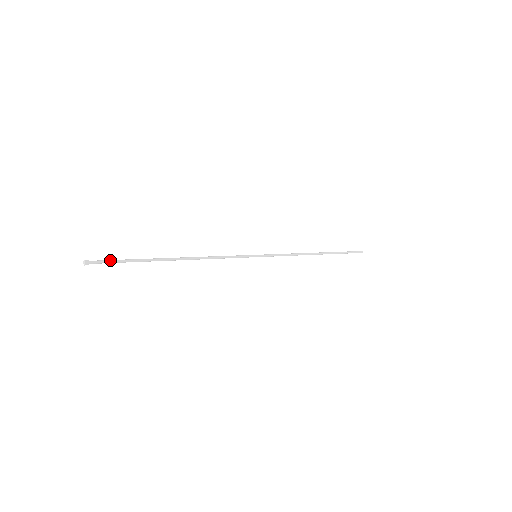
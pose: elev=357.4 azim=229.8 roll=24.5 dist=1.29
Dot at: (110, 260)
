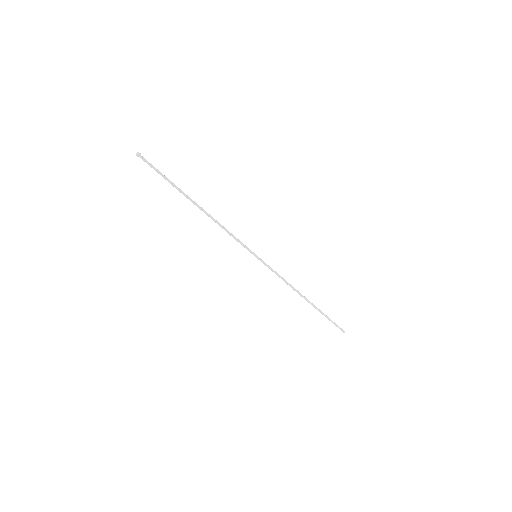
Dot at: (153, 167)
